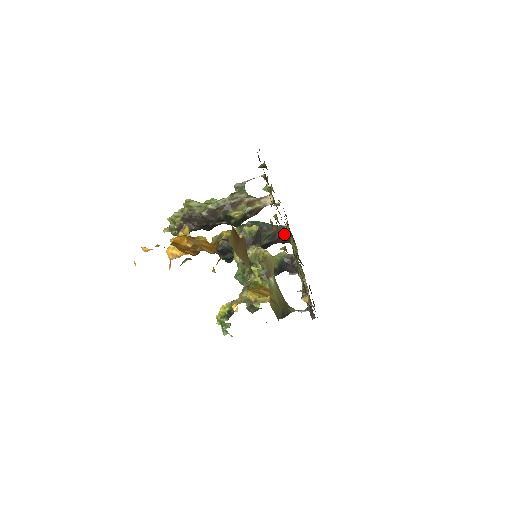
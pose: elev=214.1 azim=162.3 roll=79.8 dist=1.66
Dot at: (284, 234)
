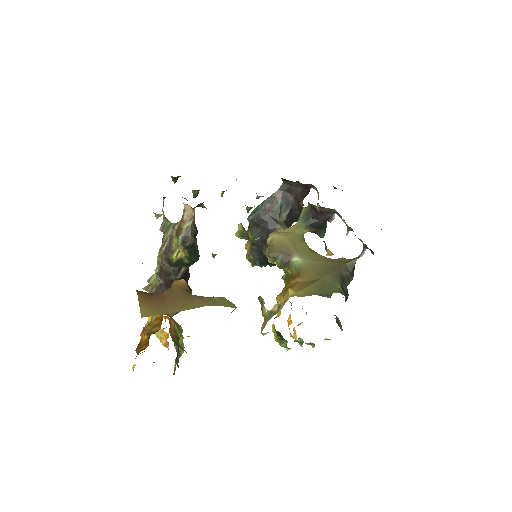
Dot at: (294, 189)
